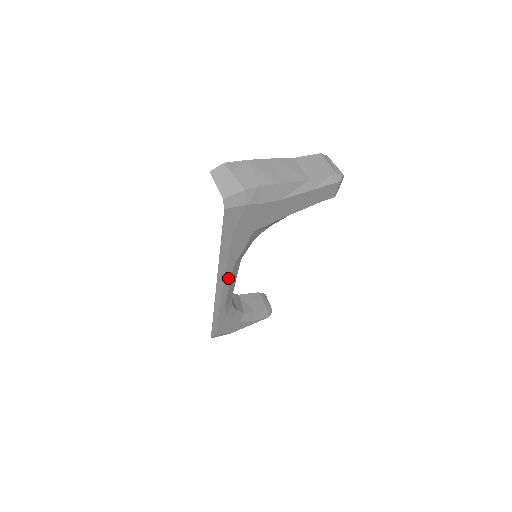
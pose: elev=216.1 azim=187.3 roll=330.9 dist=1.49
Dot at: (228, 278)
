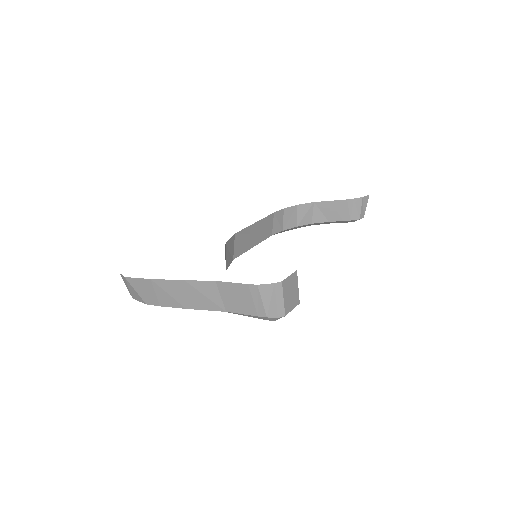
Dot at: occluded
